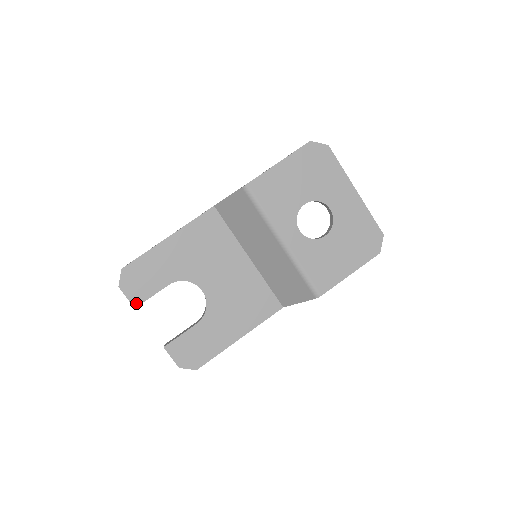
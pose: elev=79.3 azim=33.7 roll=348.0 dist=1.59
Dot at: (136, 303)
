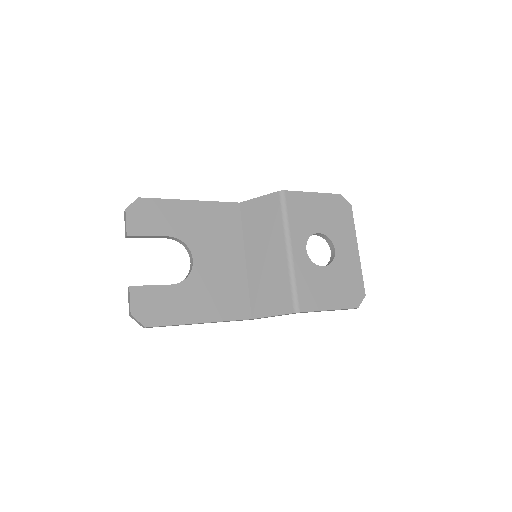
Dot at: (131, 232)
